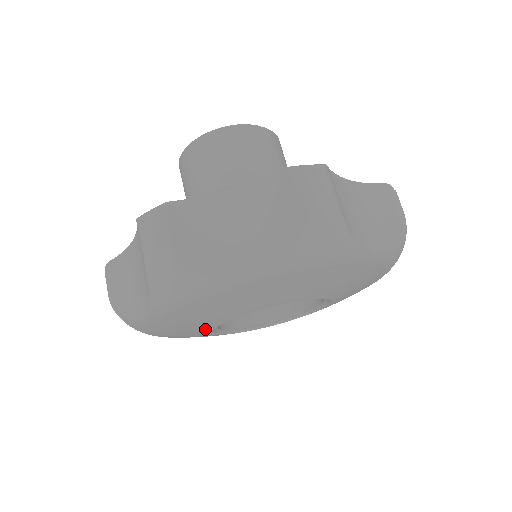
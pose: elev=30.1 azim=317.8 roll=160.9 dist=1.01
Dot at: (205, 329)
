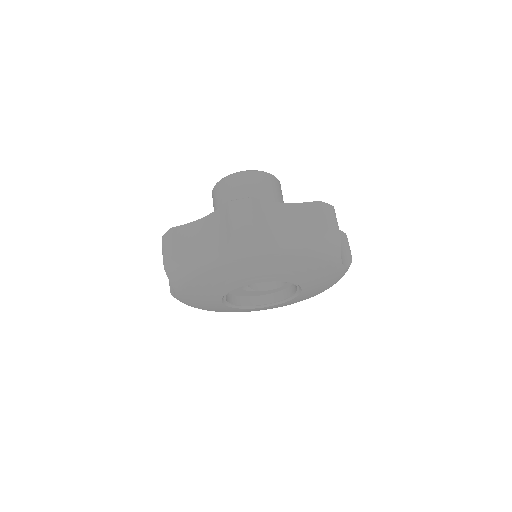
Dot at: (217, 302)
